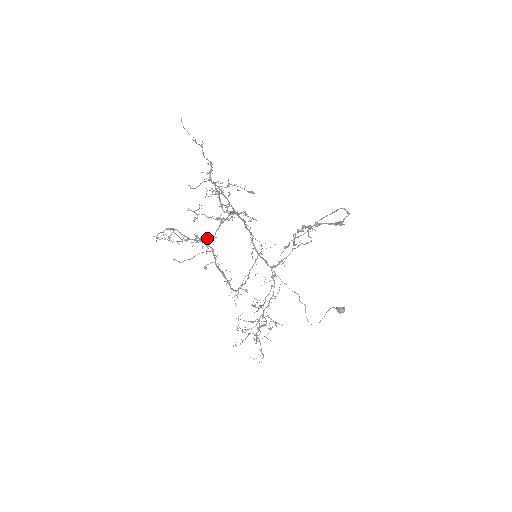
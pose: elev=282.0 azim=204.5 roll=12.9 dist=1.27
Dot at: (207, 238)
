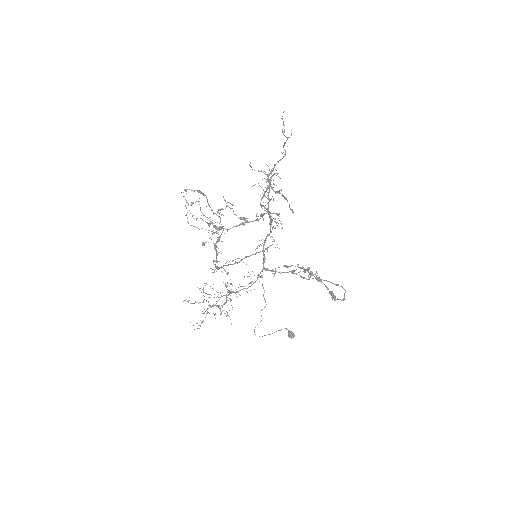
Dot at: (220, 229)
